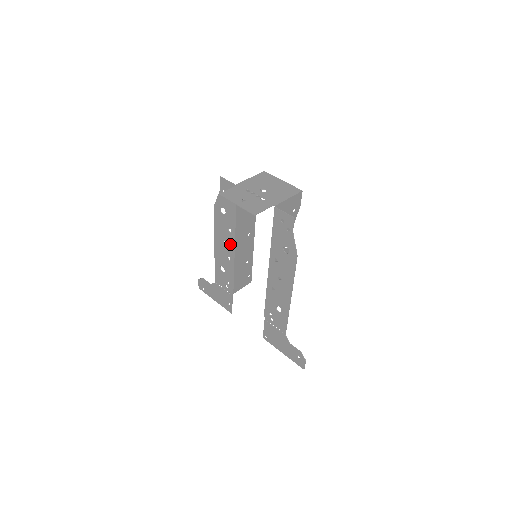
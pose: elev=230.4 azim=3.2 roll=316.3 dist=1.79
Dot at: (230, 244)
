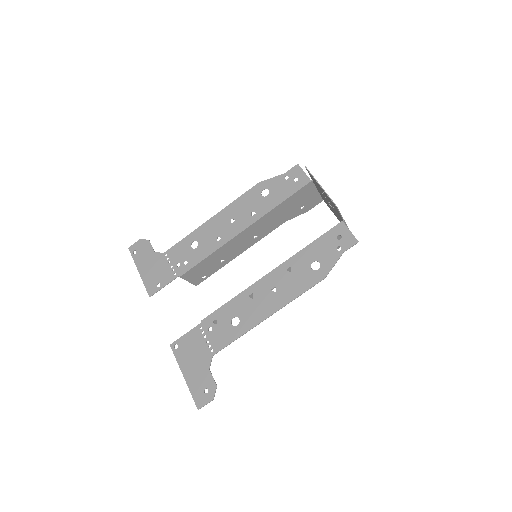
Dot at: (238, 226)
